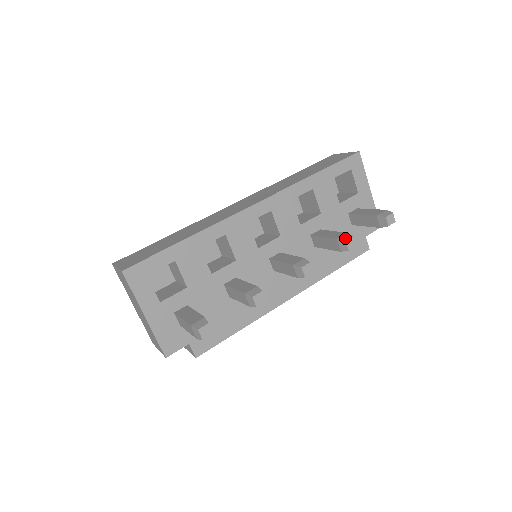
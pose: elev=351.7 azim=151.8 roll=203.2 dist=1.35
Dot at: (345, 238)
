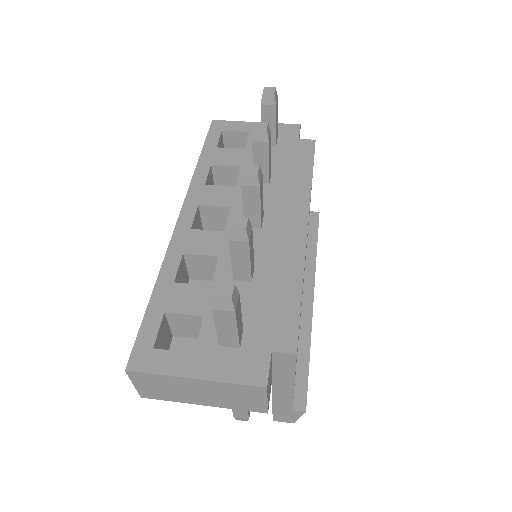
Dot at: occluded
